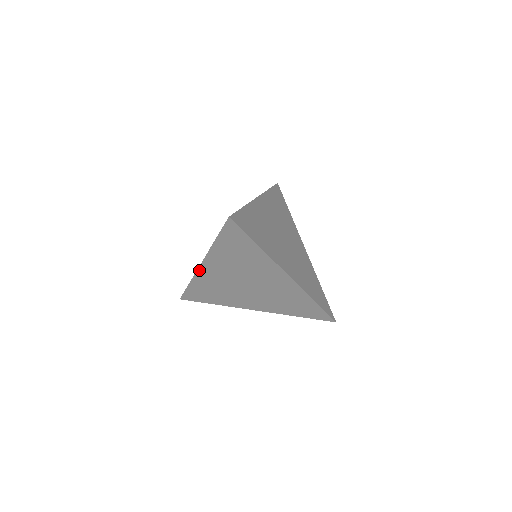
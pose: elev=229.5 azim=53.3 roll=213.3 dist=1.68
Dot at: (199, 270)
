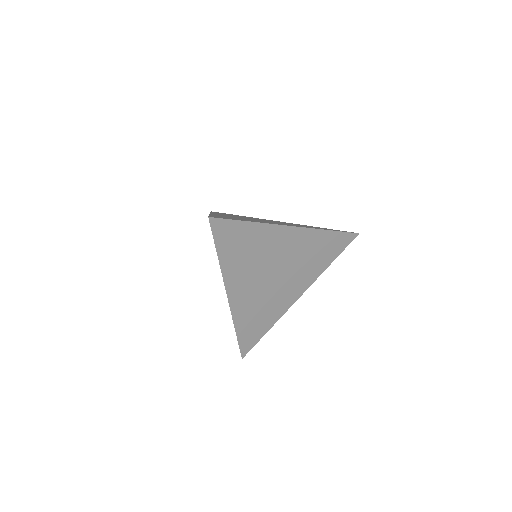
Dot at: (231, 305)
